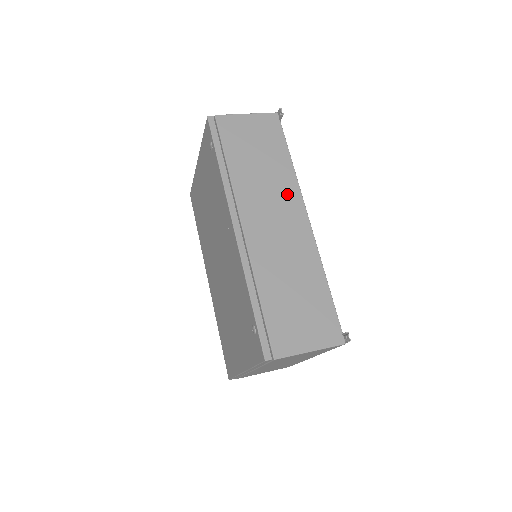
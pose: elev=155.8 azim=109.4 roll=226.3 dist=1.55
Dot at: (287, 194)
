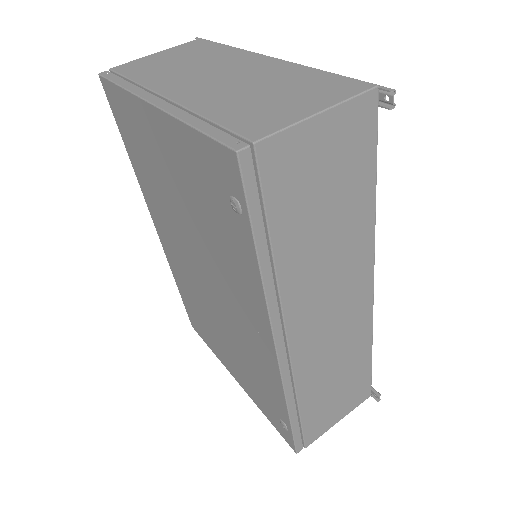
Dot at: (356, 263)
